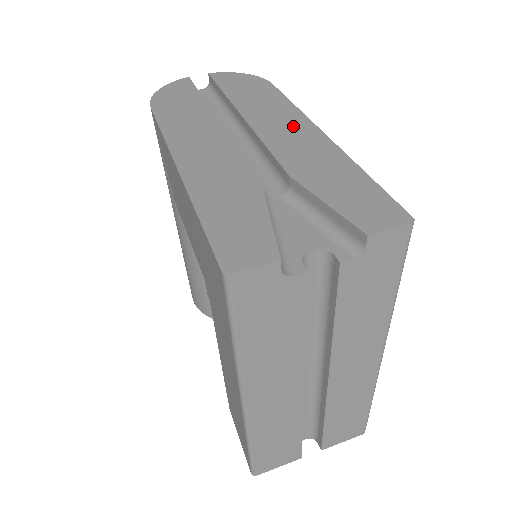
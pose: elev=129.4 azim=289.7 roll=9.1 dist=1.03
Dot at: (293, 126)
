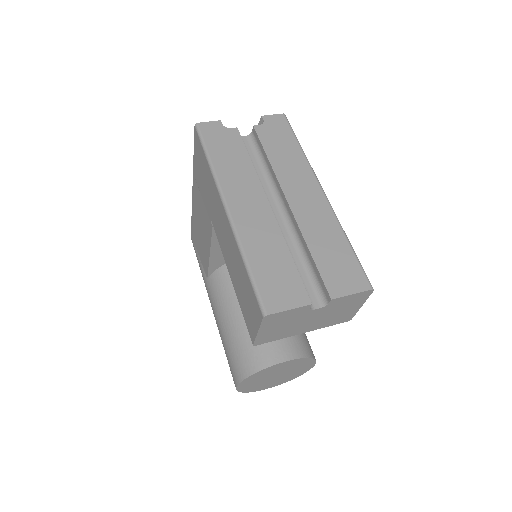
Dot at: occluded
